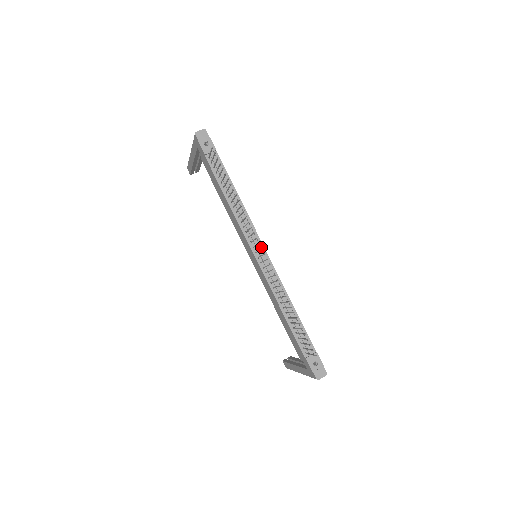
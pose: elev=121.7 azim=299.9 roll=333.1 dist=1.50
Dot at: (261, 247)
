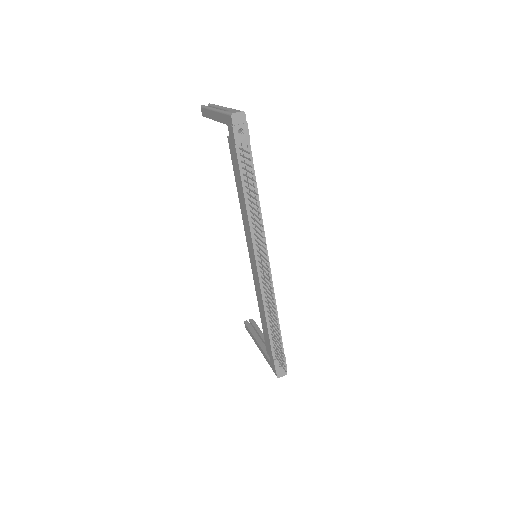
Dot at: (265, 256)
